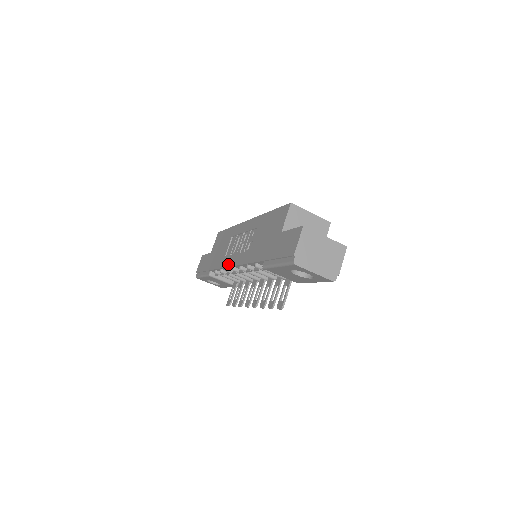
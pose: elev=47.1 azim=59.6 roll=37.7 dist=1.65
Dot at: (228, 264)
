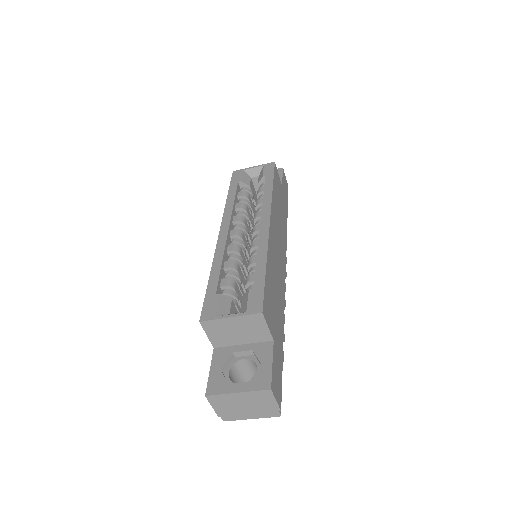
Dot at: occluded
